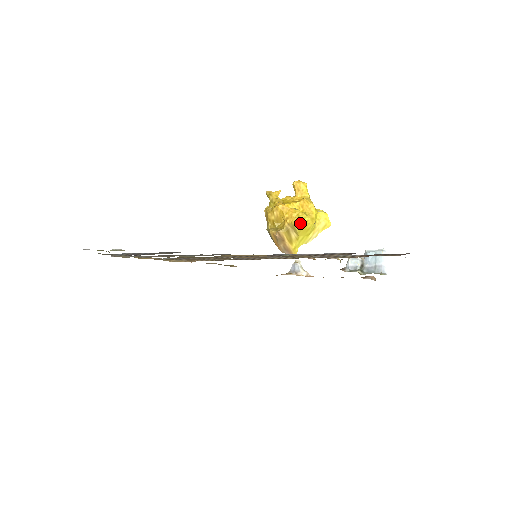
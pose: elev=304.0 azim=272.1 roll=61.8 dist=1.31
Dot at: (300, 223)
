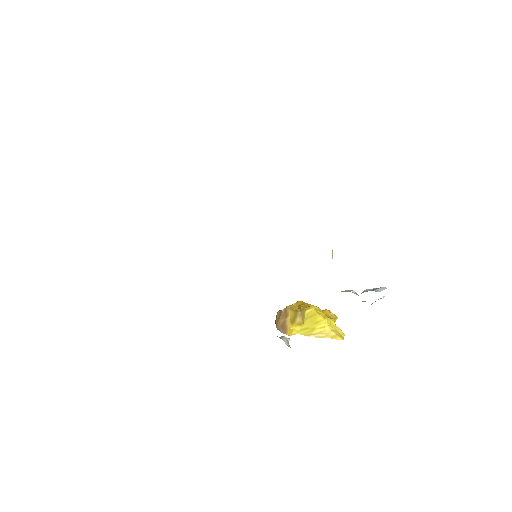
Dot at: (312, 310)
